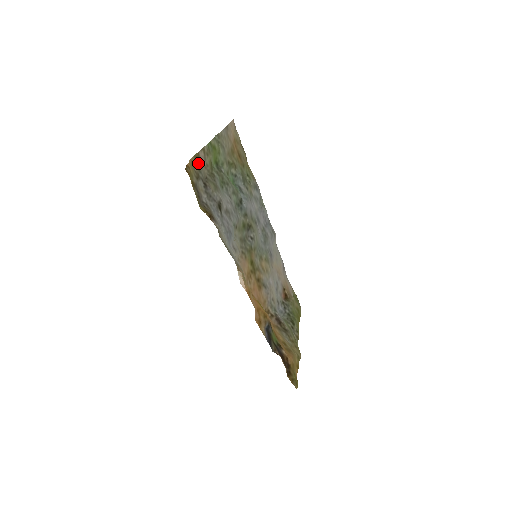
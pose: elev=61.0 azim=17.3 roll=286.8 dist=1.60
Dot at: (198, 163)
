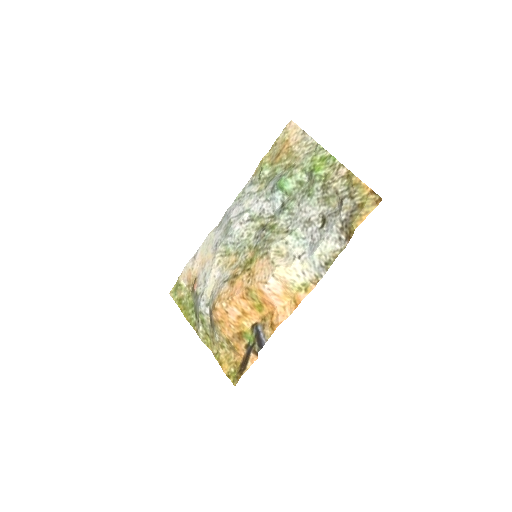
Dot at: (349, 181)
